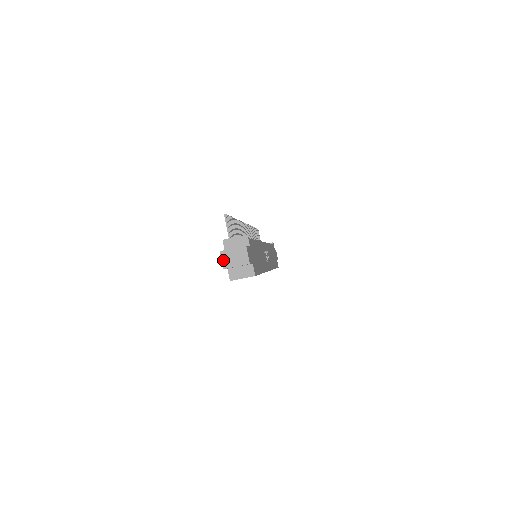
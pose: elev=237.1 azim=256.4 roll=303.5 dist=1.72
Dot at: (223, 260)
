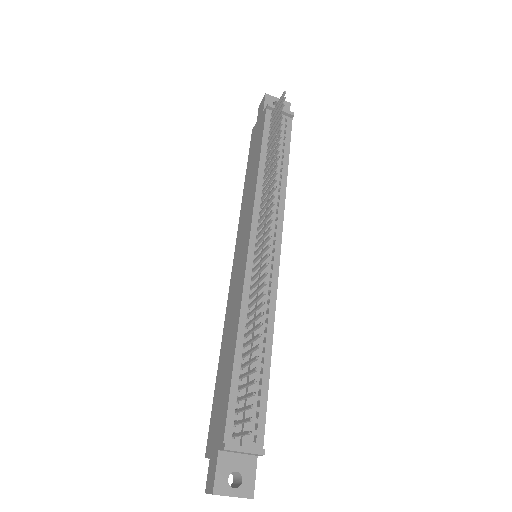
Dot at: occluded
